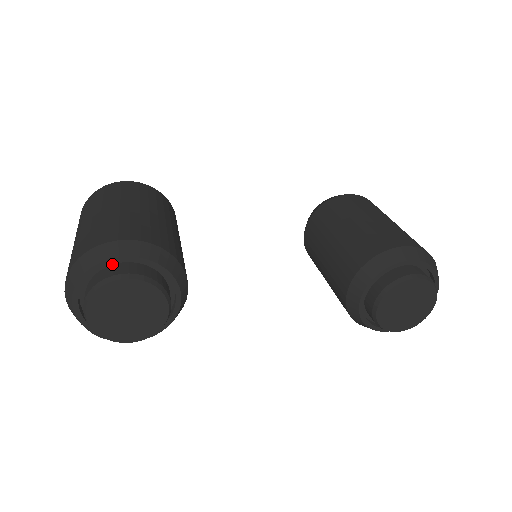
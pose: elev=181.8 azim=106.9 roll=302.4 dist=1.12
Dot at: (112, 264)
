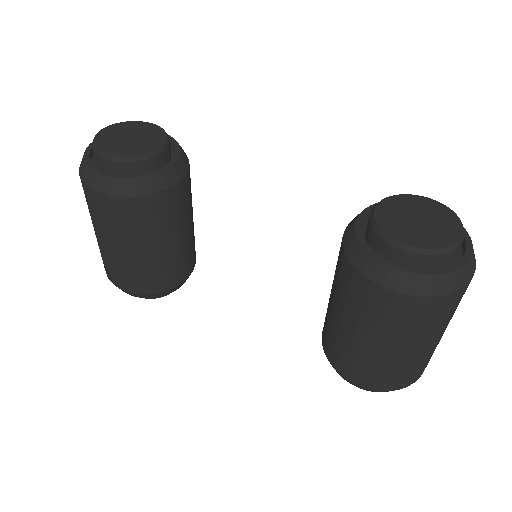
Dot at: occluded
